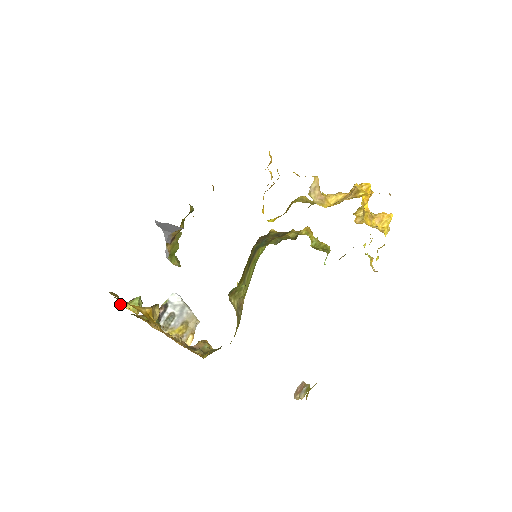
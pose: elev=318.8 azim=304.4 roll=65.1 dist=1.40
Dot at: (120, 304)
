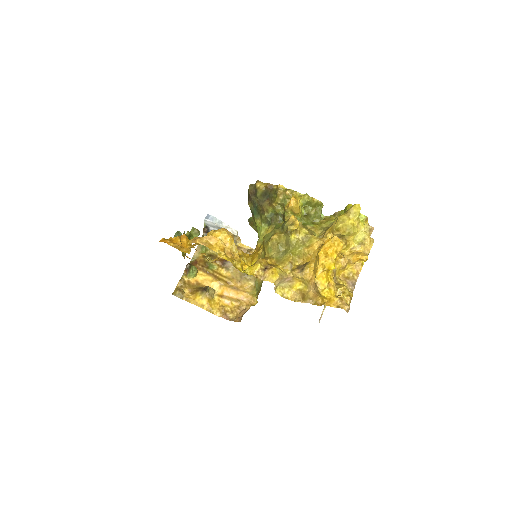
Dot at: (183, 274)
